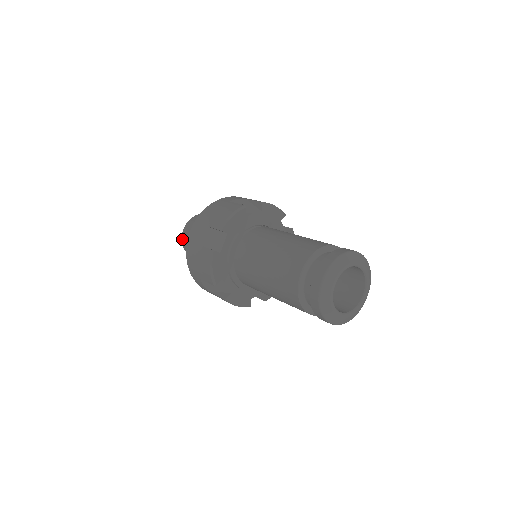
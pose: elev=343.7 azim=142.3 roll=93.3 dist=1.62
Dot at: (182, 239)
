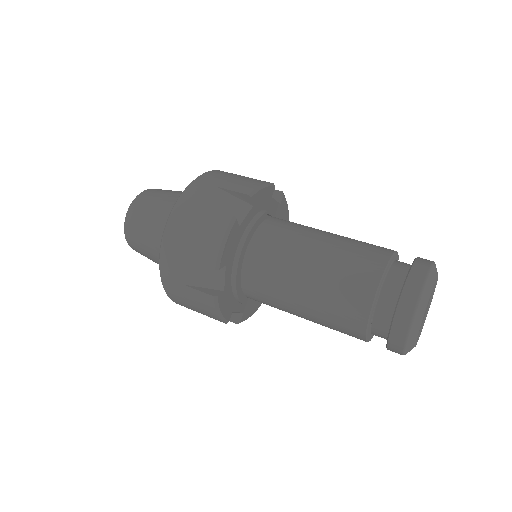
Dot at: (130, 209)
